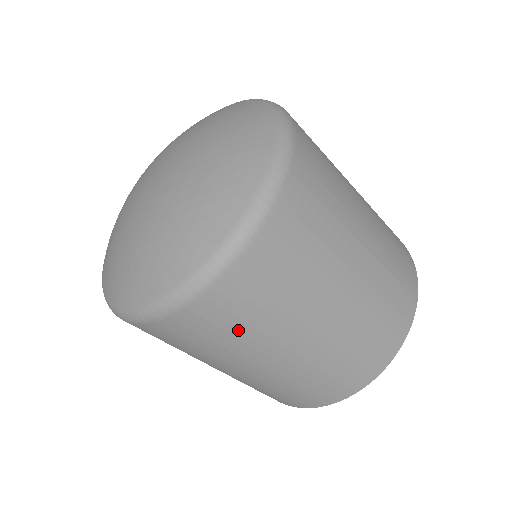
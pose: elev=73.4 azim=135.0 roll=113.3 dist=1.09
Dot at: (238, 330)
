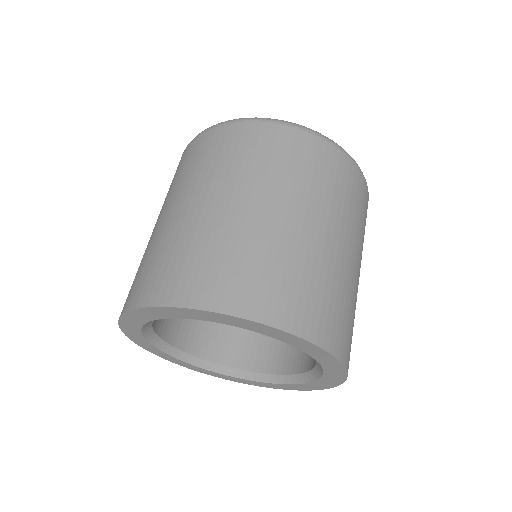
Dot at: (251, 159)
